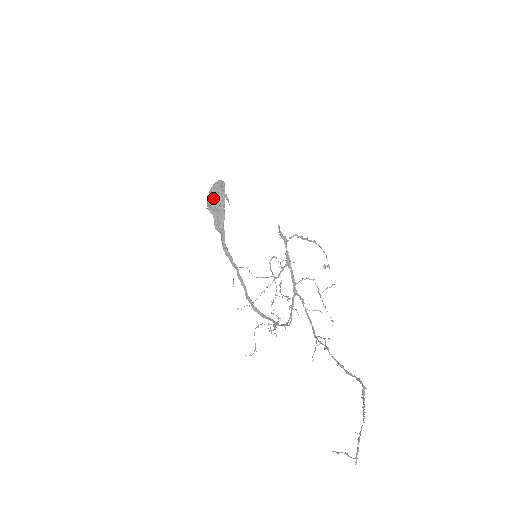
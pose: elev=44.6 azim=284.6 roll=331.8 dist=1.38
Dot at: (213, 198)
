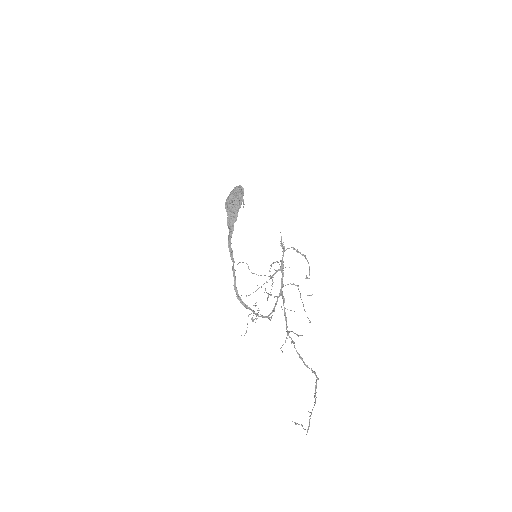
Dot at: (233, 199)
